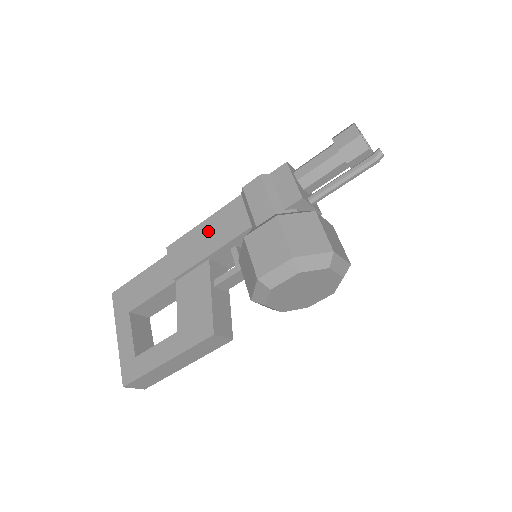
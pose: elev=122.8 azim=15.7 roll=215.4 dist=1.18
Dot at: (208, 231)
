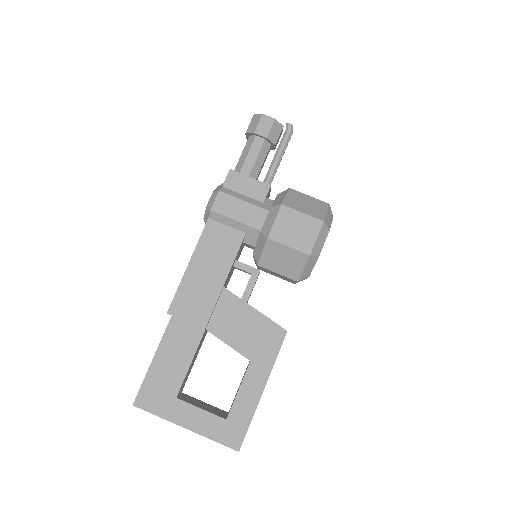
Dot at: (203, 267)
